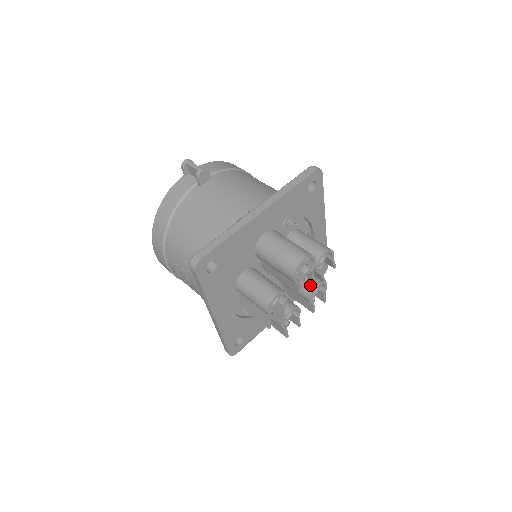
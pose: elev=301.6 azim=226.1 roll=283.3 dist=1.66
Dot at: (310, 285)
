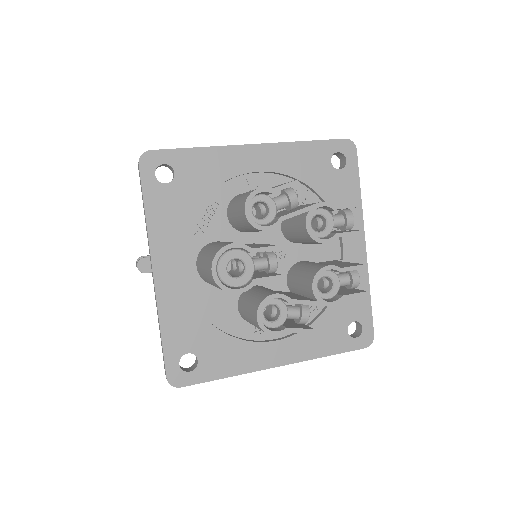
Dot at: (303, 233)
